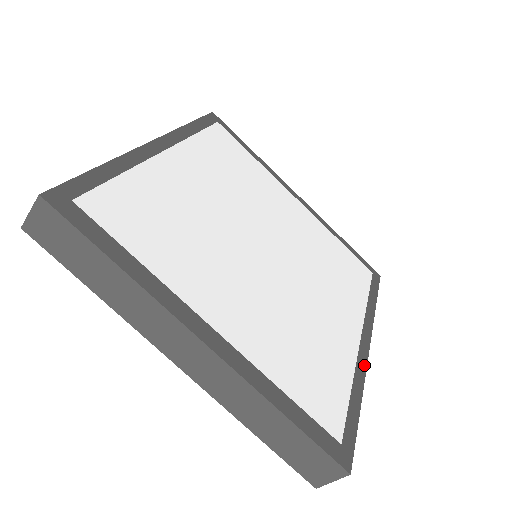
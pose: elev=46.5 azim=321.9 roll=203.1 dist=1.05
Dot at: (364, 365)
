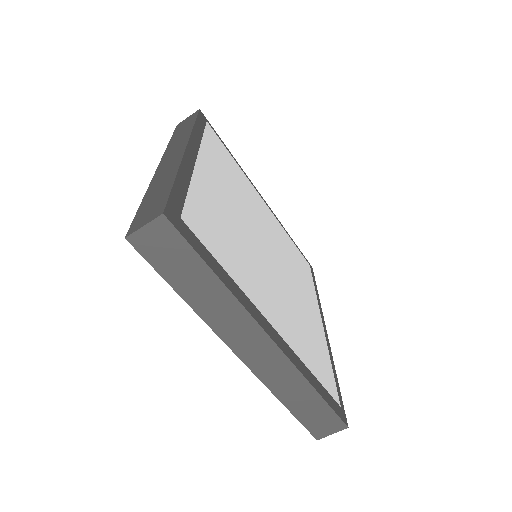
Dot at: (329, 345)
